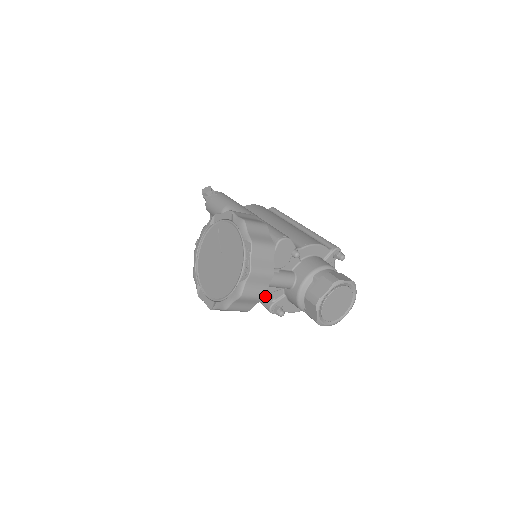
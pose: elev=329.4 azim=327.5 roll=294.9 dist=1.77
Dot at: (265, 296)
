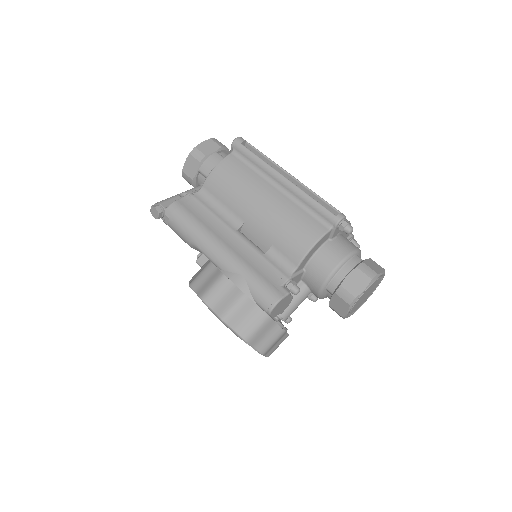
Dot at: occluded
